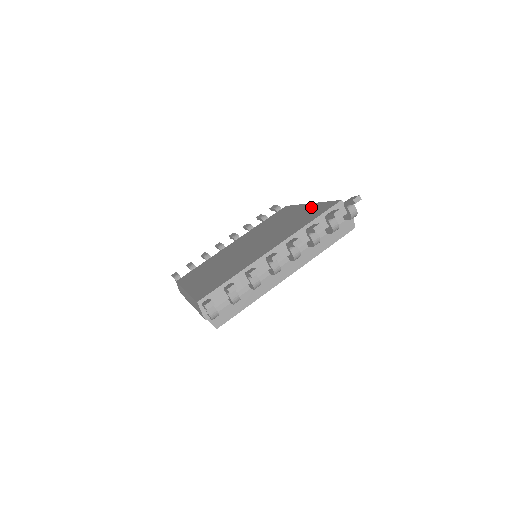
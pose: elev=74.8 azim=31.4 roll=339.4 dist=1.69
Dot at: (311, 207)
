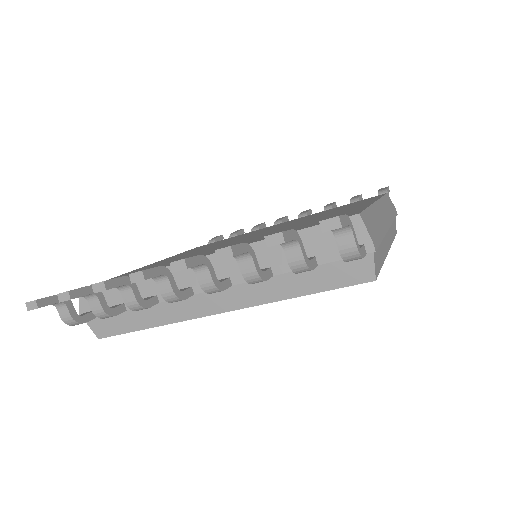
Dot at: (354, 208)
